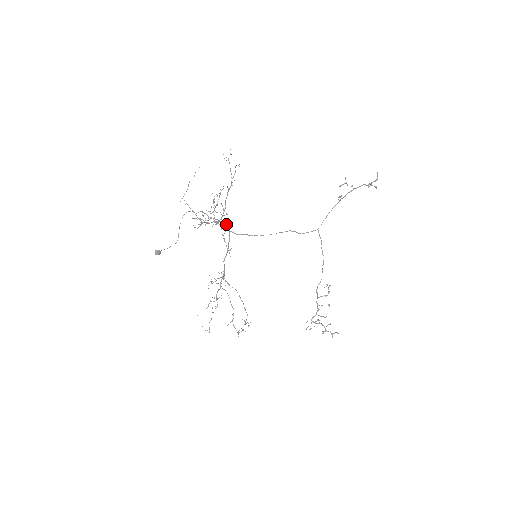
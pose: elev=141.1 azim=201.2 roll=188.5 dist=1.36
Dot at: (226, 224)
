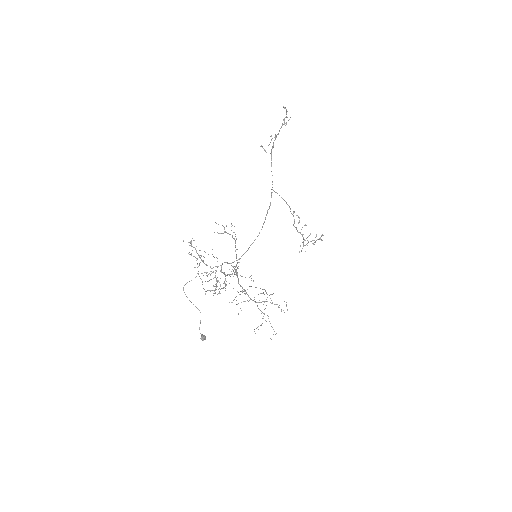
Dot at: occluded
